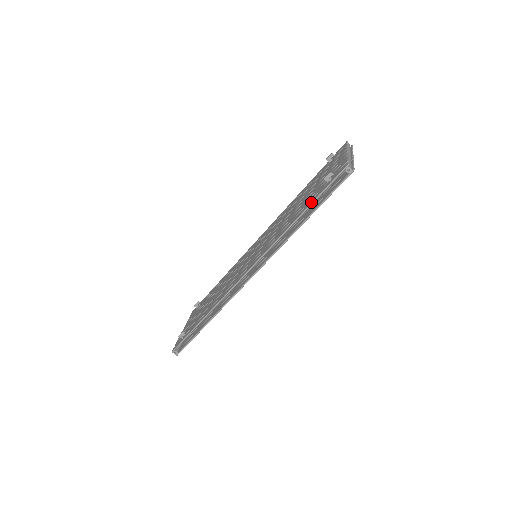
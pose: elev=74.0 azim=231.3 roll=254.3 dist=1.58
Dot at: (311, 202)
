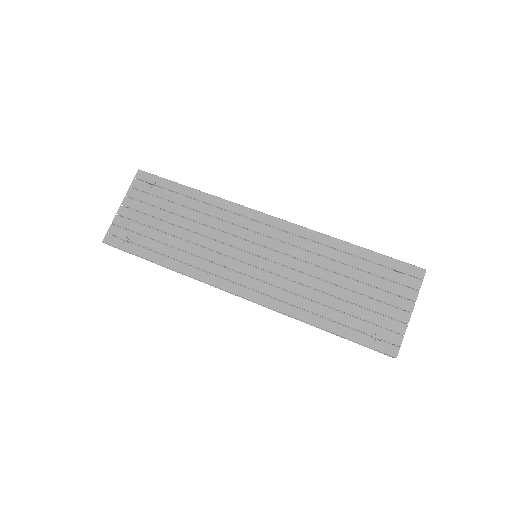
Dot at: (344, 336)
